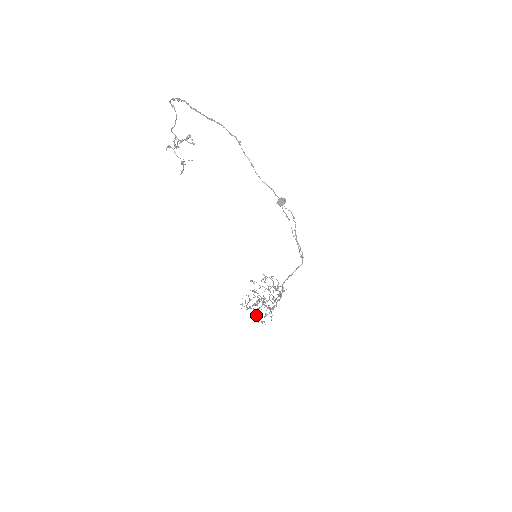
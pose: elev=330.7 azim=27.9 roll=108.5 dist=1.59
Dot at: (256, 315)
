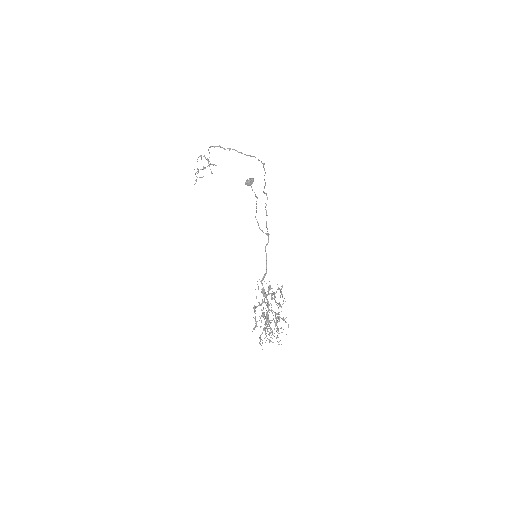
Dot at: occluded
